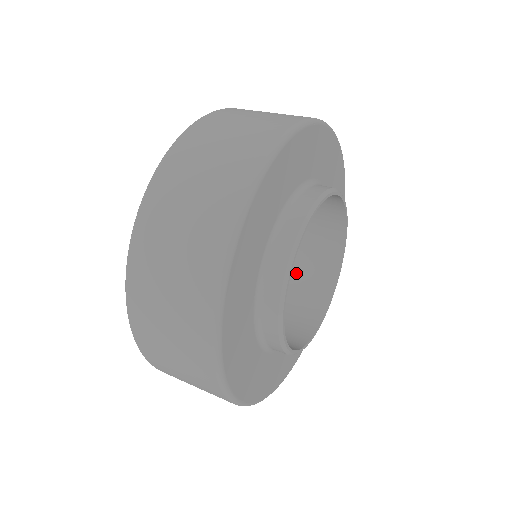
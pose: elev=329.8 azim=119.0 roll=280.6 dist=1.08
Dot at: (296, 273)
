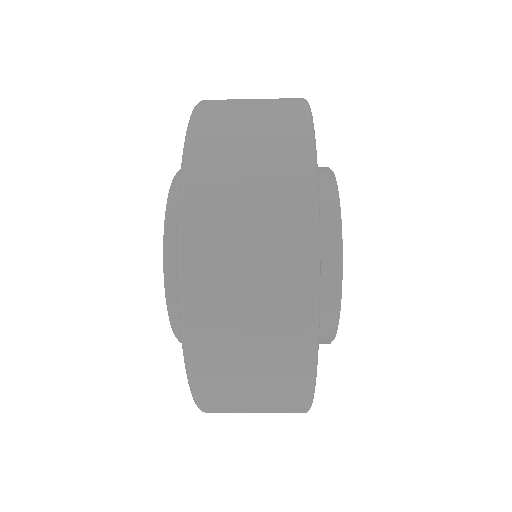
Dot at: occluded
